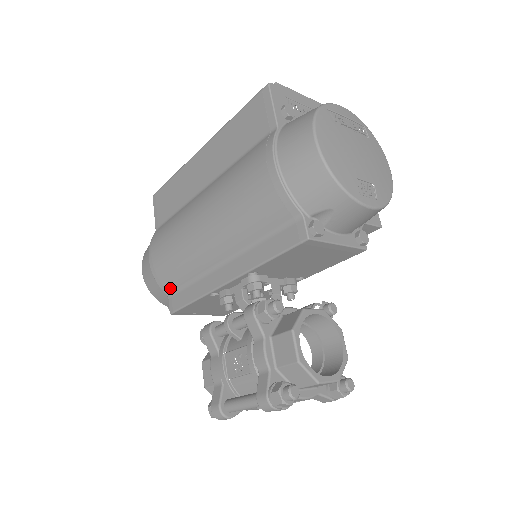
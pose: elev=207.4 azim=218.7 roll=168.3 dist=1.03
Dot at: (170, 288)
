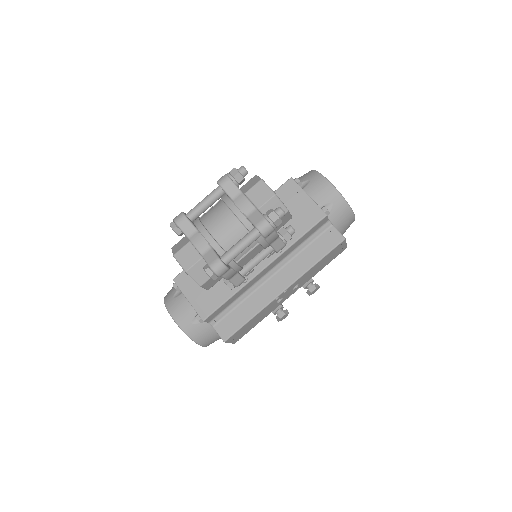
Dot at: occluded
